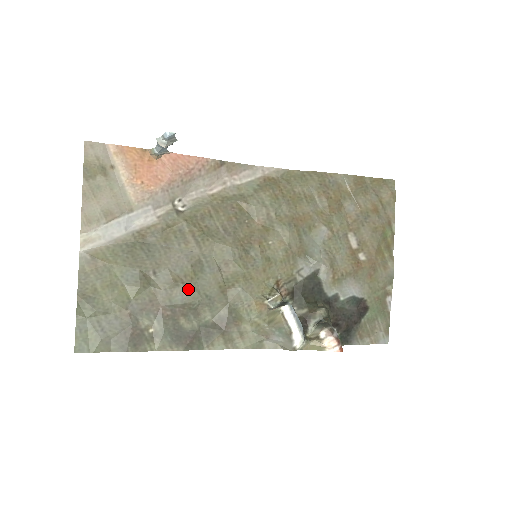
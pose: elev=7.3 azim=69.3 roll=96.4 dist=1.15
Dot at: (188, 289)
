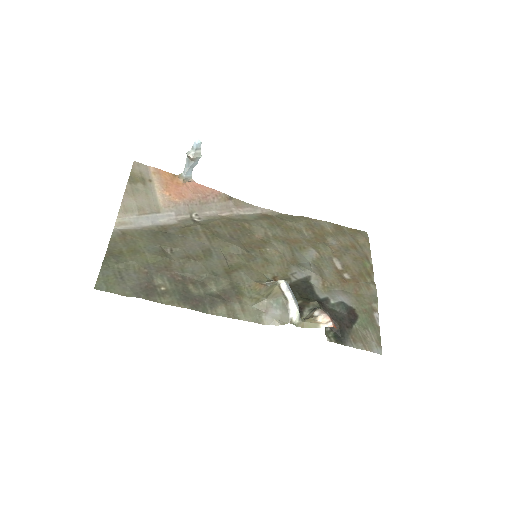
Dot at: (198, 265)
